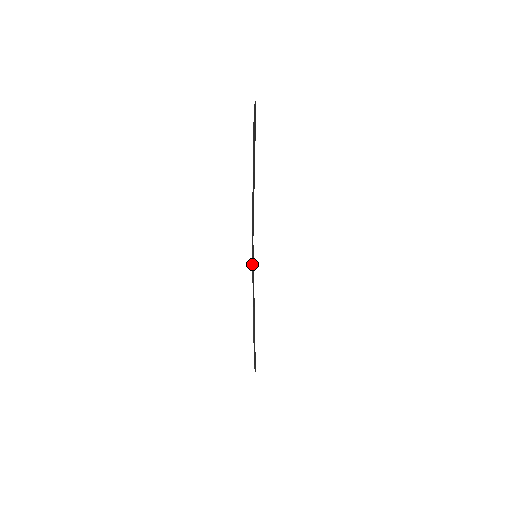
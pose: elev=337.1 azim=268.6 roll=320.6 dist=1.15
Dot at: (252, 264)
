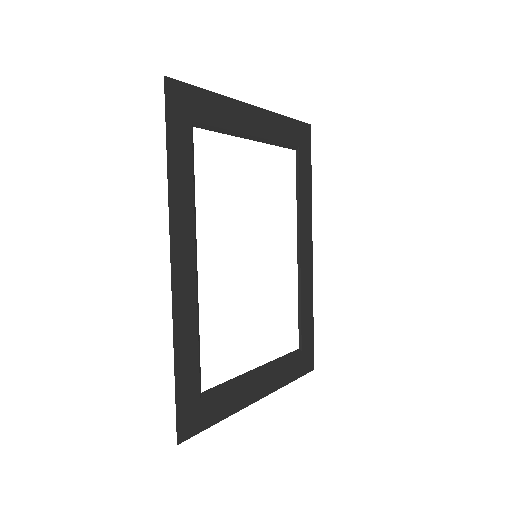
Dot at: (283, 356)
